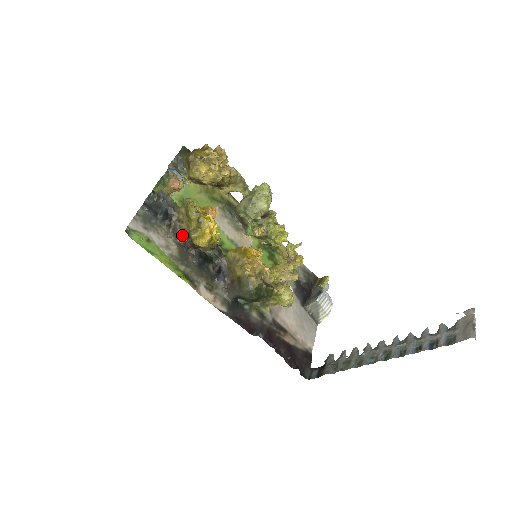
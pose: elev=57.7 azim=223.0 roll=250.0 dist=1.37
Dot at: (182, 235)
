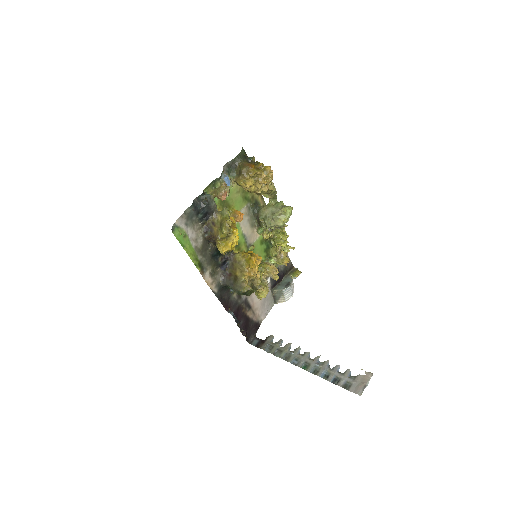
Dot at: (210, 233)
